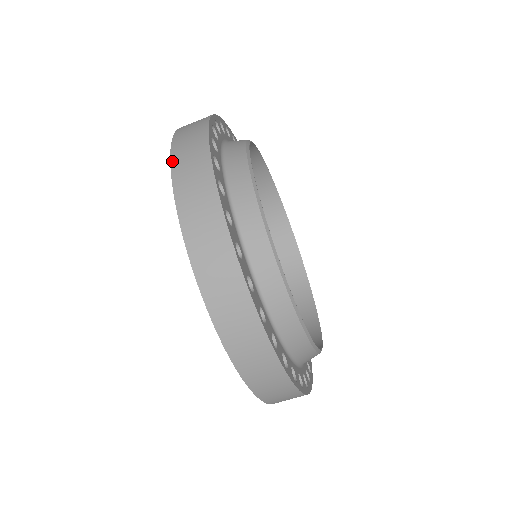
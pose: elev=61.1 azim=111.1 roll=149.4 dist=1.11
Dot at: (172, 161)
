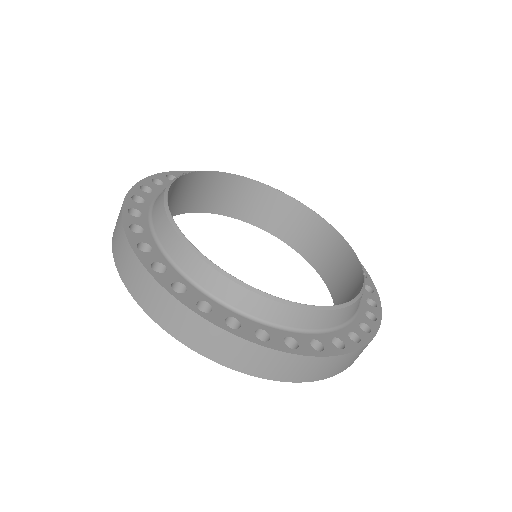
Dot at: (112, 250)
